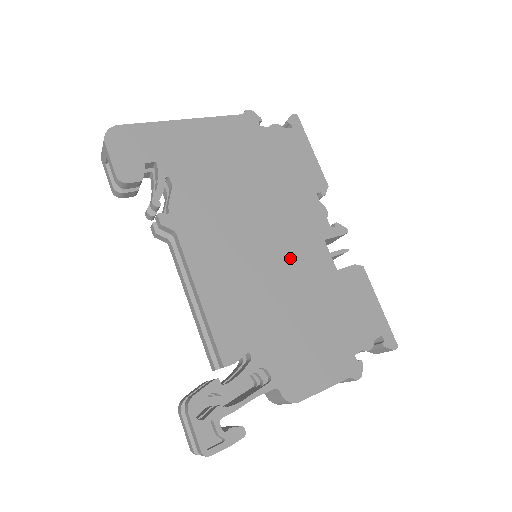
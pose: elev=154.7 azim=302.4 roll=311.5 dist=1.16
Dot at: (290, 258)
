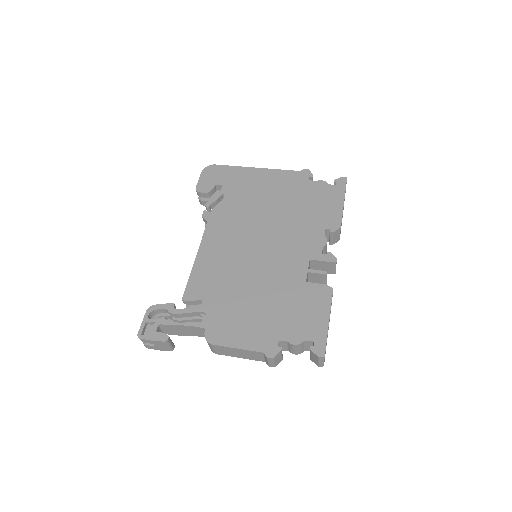
Dot at: (272, 261)
